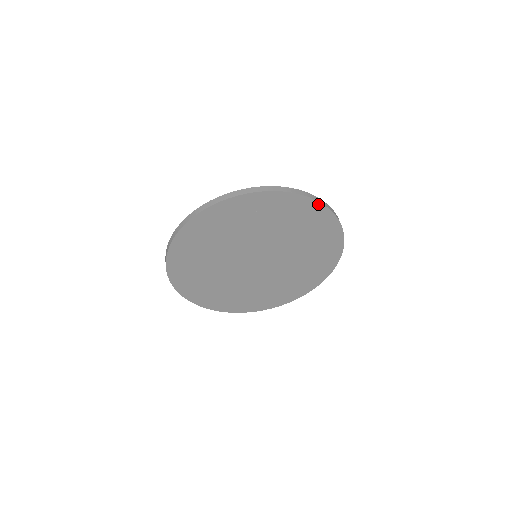
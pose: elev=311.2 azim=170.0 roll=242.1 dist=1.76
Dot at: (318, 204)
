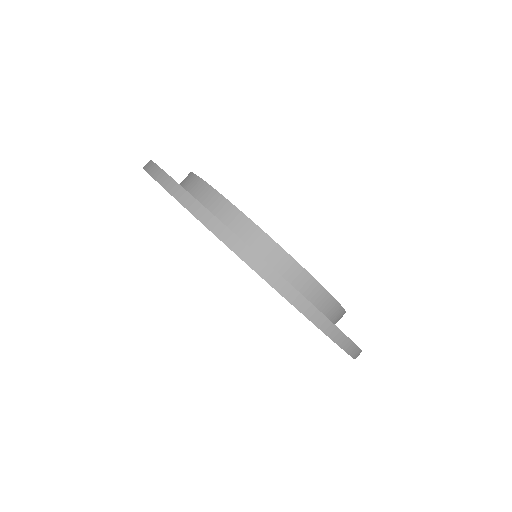
Dot at: occluded
